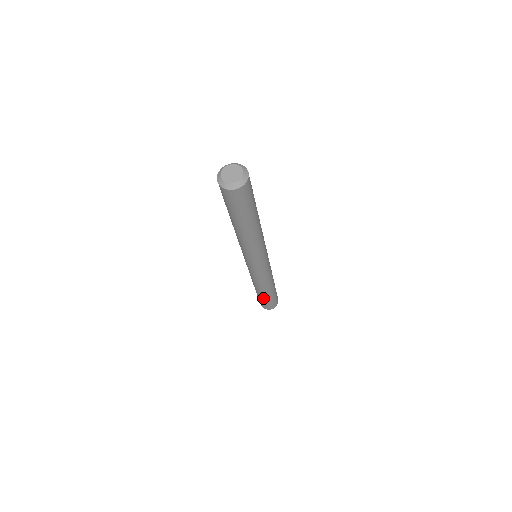
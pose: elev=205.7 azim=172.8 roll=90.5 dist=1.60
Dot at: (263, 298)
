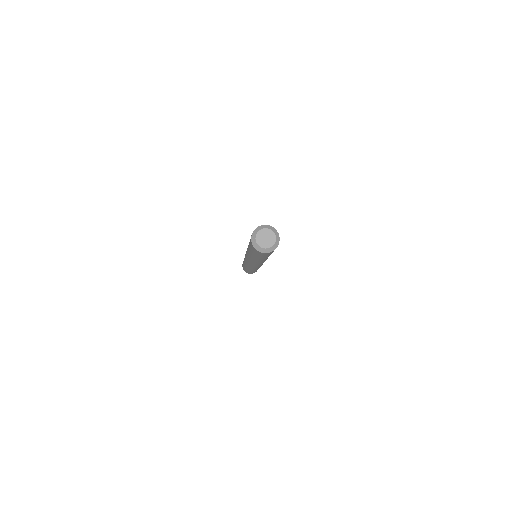
Dot at: occluded
